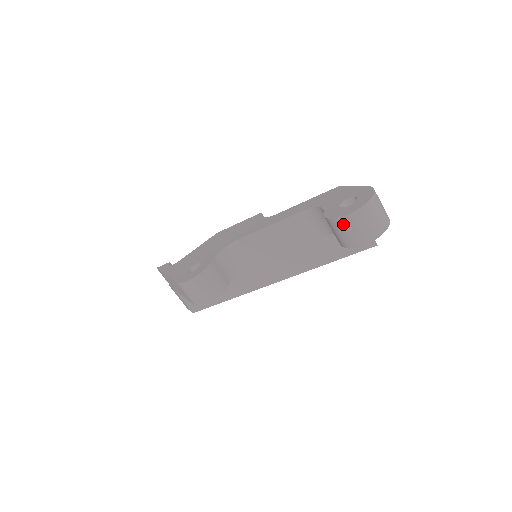
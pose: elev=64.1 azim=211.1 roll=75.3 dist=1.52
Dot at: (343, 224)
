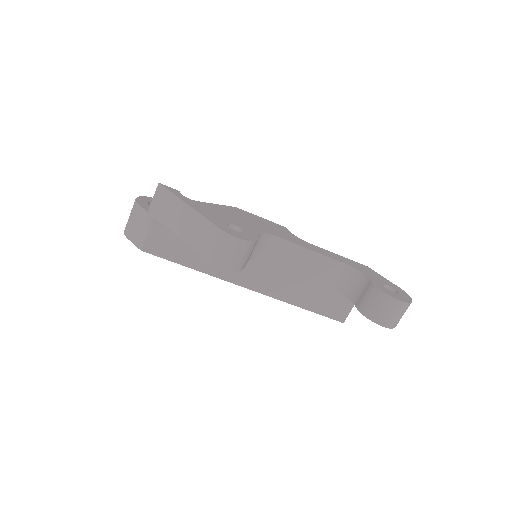
Dot at: (390, 303)
